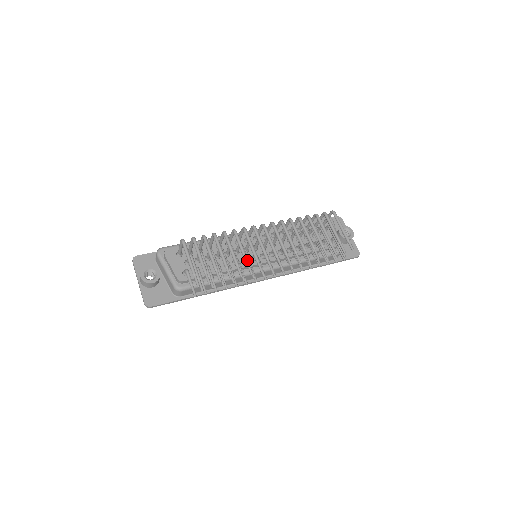
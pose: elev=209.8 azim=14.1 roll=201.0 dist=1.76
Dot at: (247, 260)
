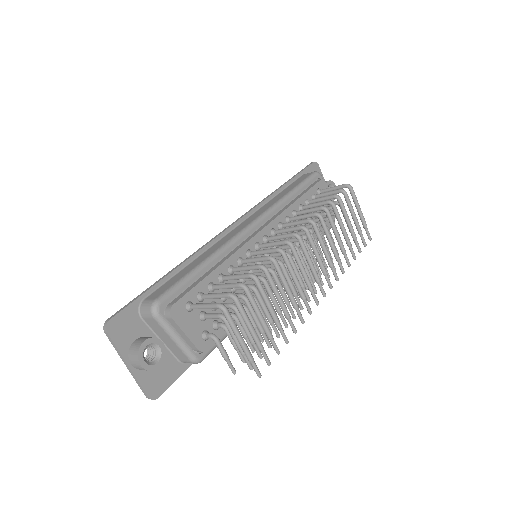
Dot at: (297, 305)
